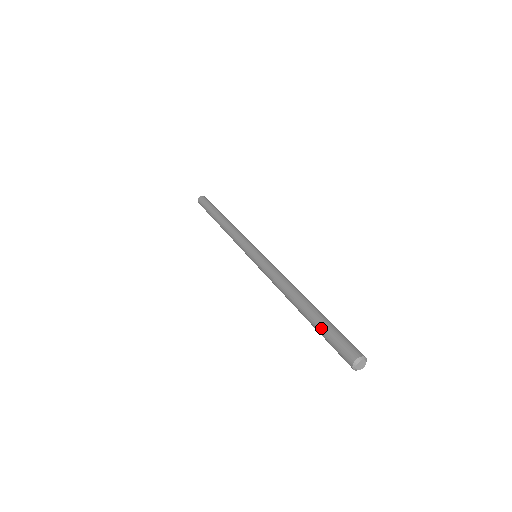
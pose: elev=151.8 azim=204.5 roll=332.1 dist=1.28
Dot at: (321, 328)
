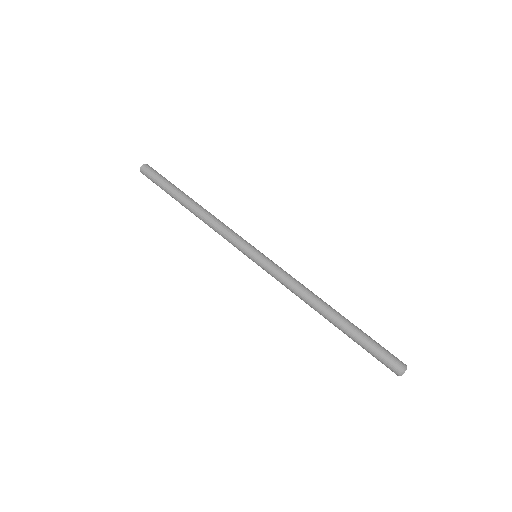
Dot at: (360, 345)
